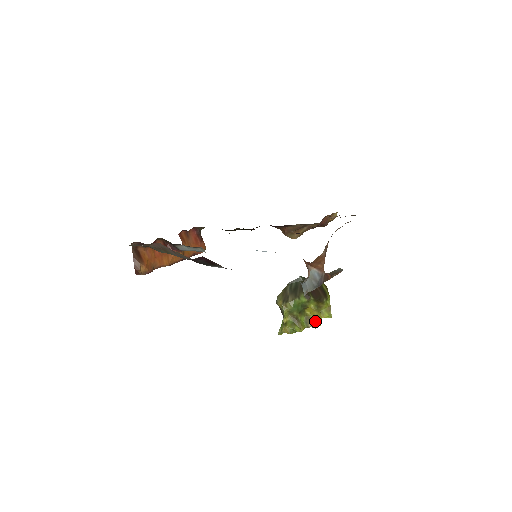
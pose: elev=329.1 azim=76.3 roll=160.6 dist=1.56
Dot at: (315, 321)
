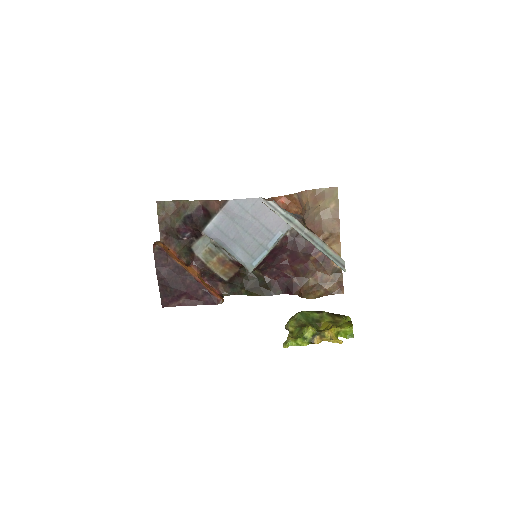
Dot at: (330, 329)
